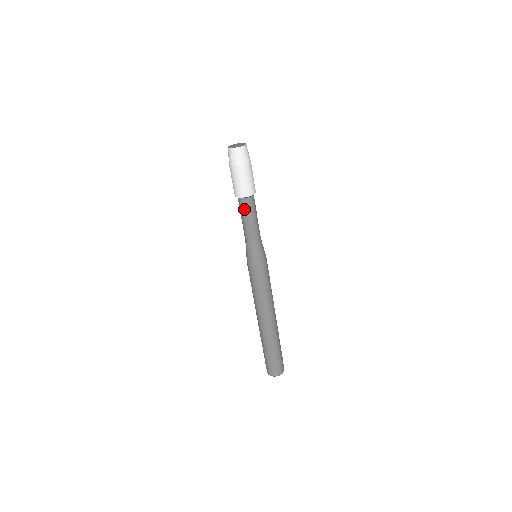
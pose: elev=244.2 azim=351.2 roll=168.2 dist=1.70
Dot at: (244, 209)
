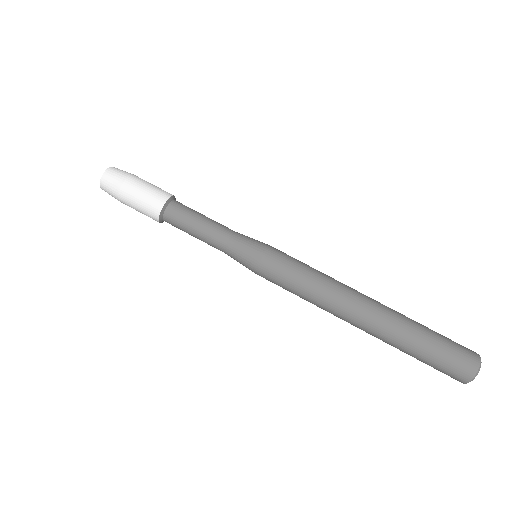
Dot at: (182, 213)
